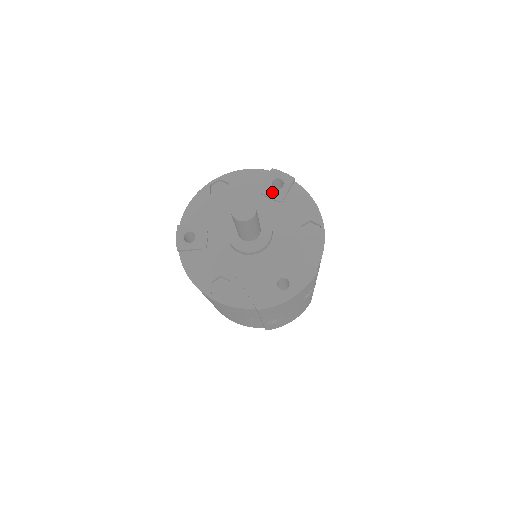
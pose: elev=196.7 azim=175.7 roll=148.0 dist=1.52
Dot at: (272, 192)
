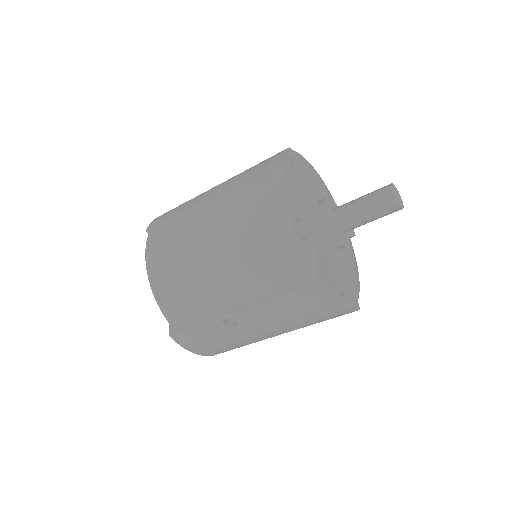
Dot at: occluded
